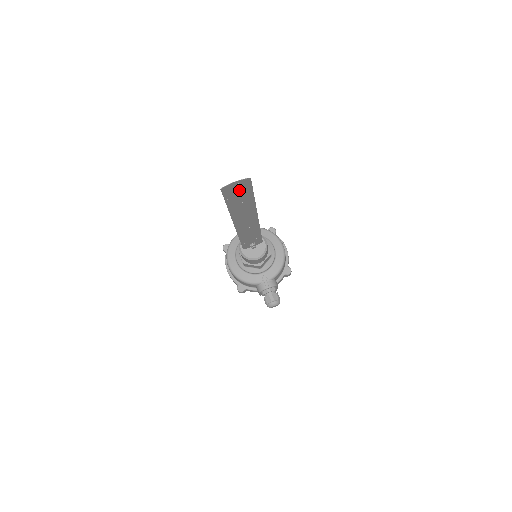
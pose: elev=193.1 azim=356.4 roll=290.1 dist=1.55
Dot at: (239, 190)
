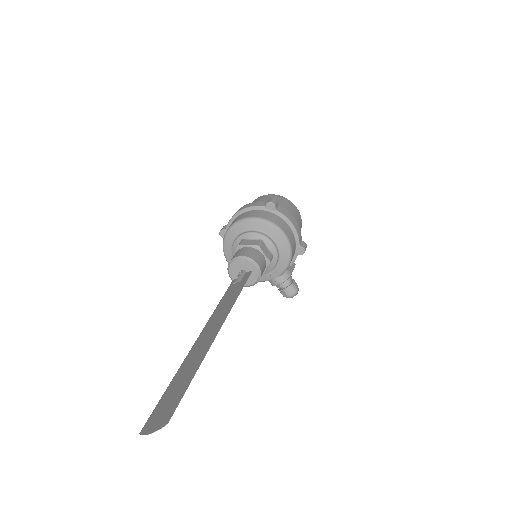
Dot at: (165, 409)
